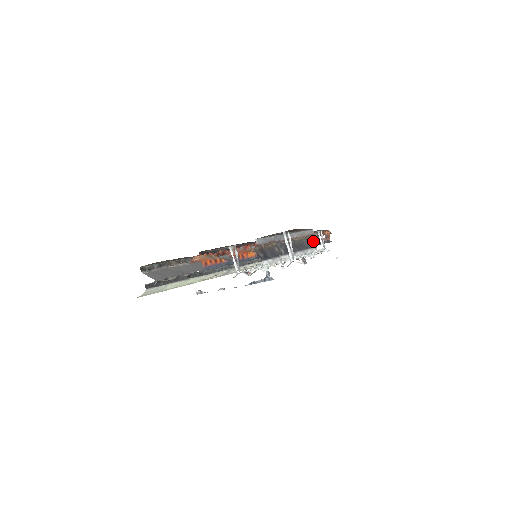
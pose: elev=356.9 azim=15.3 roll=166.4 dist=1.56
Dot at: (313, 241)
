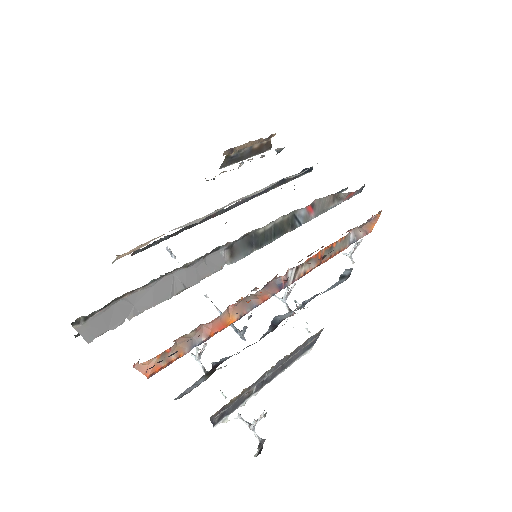
Dot at: occluded
